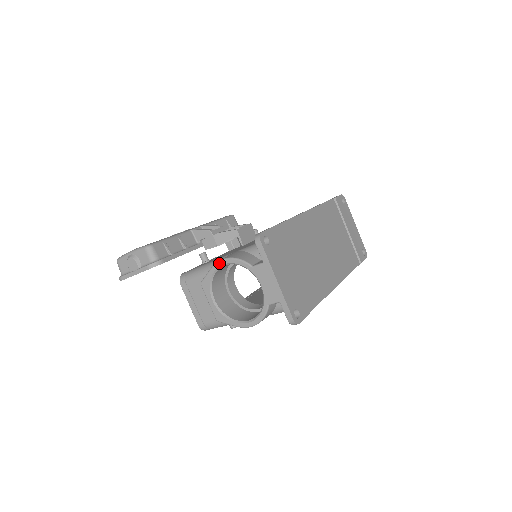
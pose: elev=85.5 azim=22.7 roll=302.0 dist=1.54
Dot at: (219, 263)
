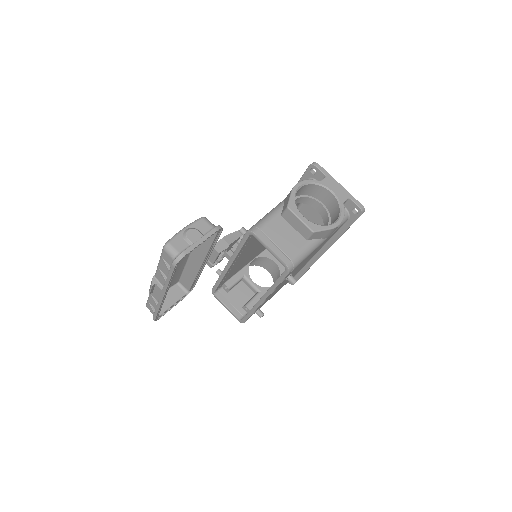
Dot at: (296, 186)
